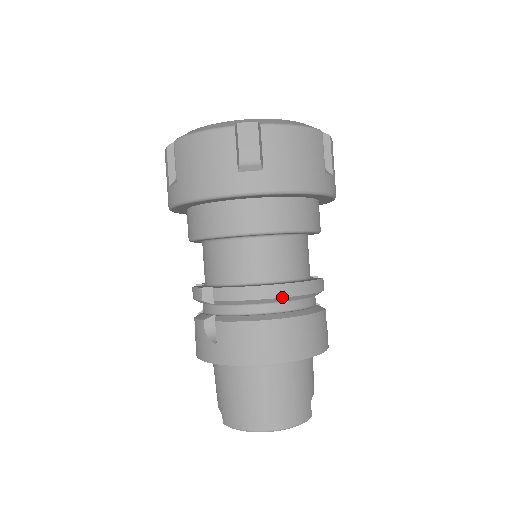
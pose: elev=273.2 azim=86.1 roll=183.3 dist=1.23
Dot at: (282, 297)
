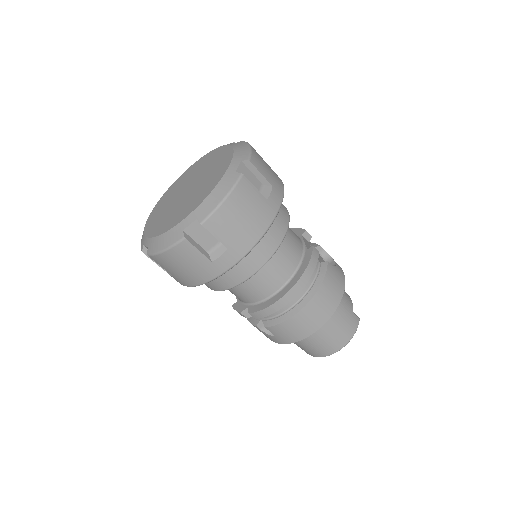
Dot at: occluded
